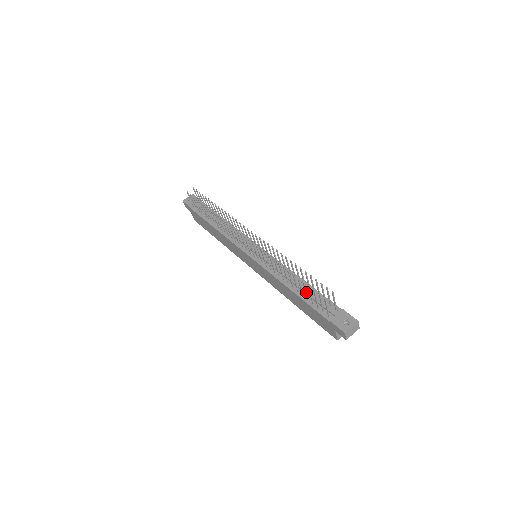
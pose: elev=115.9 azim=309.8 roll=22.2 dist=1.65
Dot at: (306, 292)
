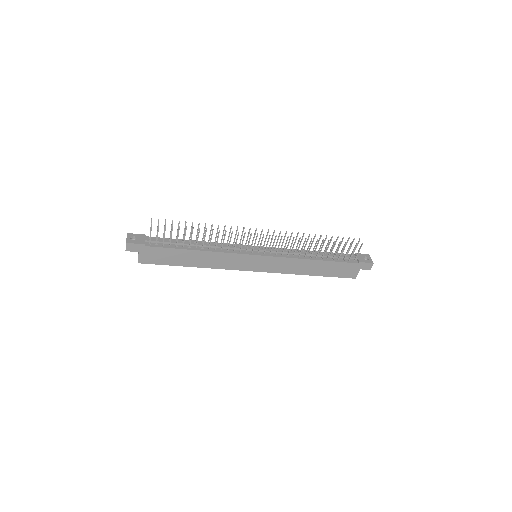
Dot at: occluded
